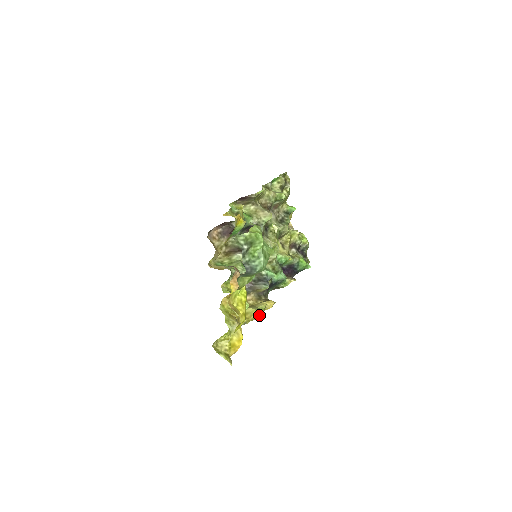
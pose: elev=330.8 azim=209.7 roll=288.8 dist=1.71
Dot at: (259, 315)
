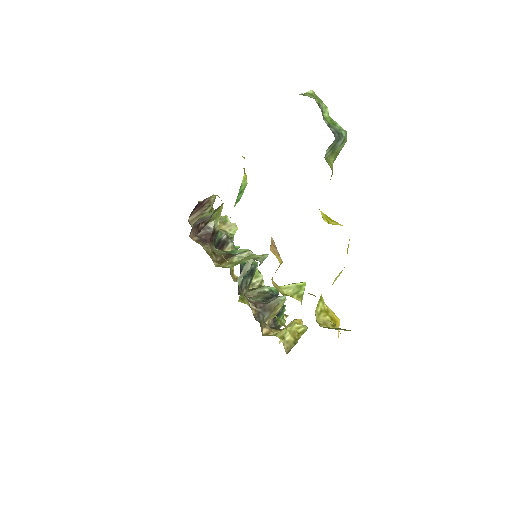
Dot at: (302, 328)
